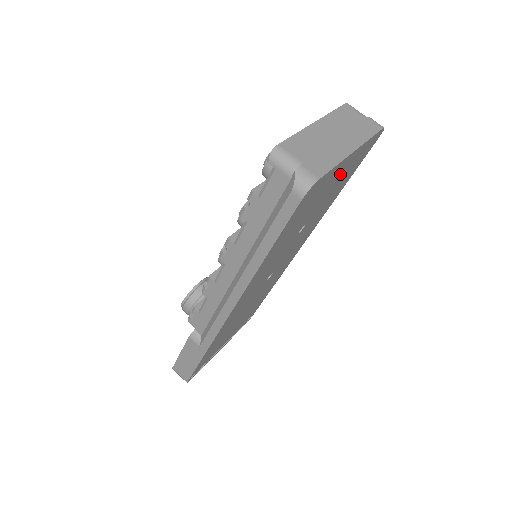
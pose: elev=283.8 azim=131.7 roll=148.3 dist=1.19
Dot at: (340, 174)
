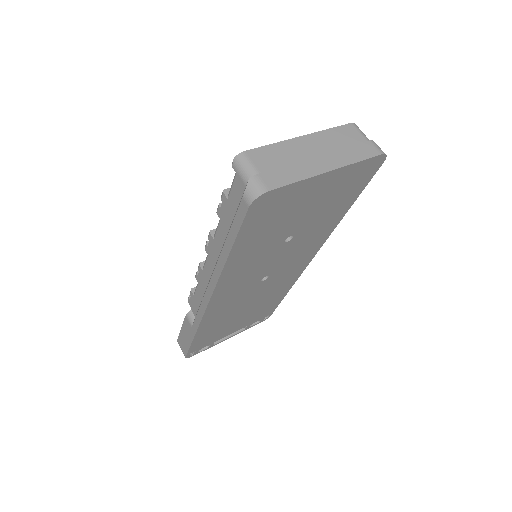
Dot at: (322, 192)
